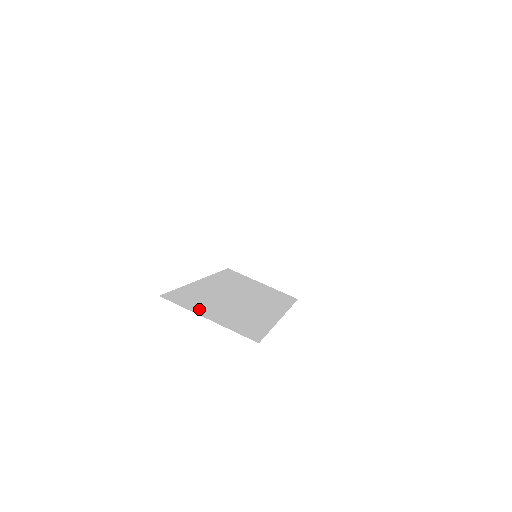
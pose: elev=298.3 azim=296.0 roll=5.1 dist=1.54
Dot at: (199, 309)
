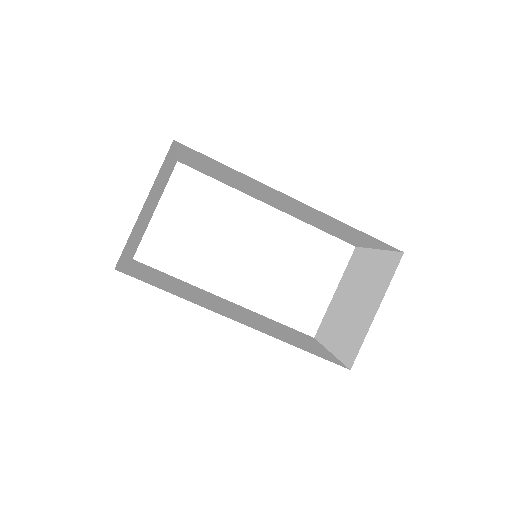
Dot at: (141, 268)
